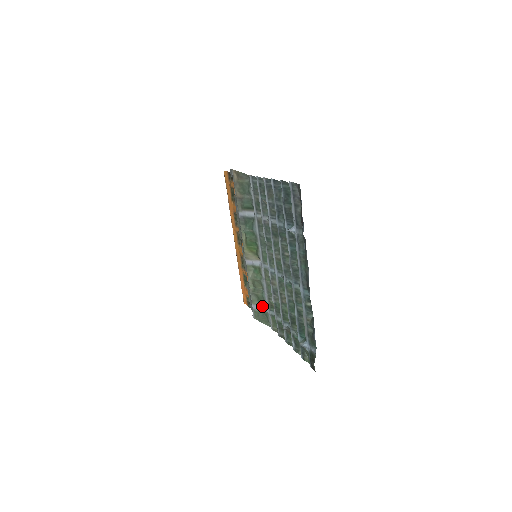
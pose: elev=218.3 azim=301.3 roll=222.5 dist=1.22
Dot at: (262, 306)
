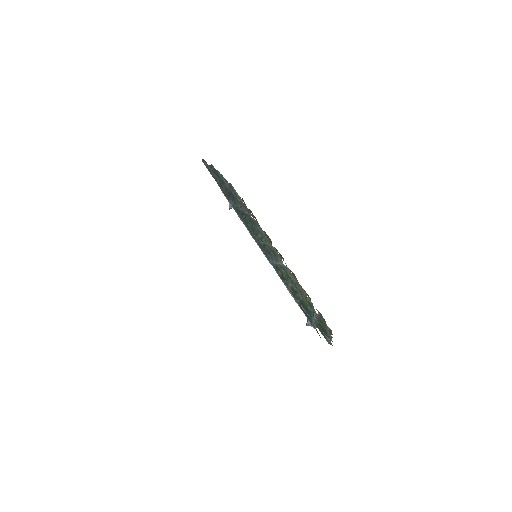
Dot at: occluded
